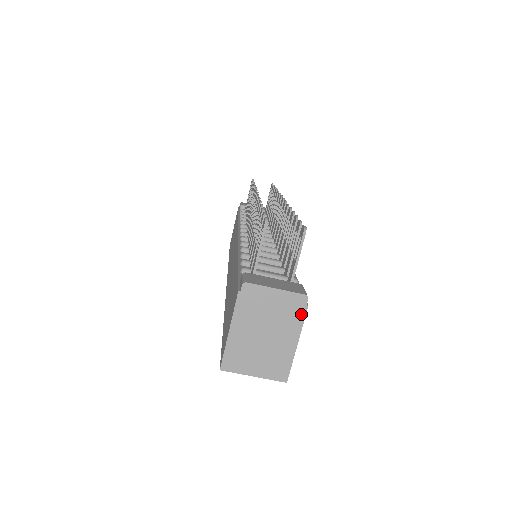
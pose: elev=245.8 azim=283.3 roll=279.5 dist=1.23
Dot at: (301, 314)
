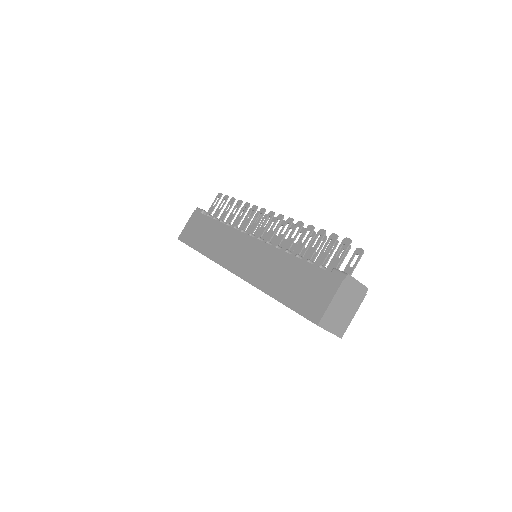
Dot at: (362, 299)
